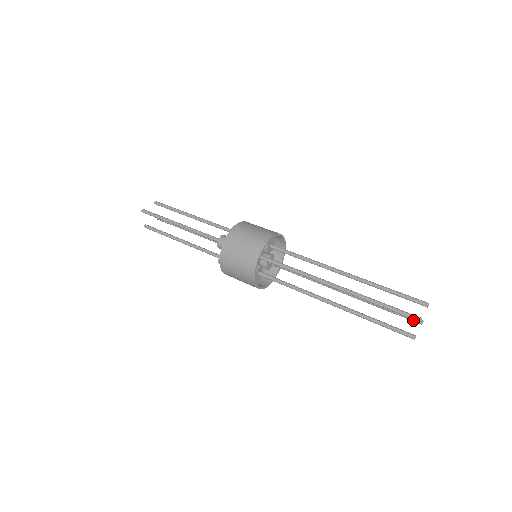
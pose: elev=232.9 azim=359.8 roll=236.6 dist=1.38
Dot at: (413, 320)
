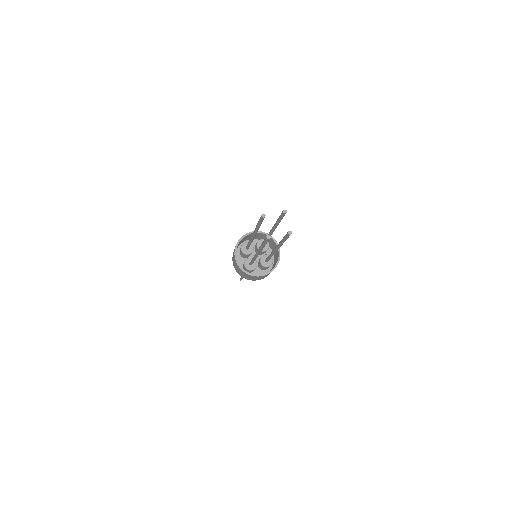
Dot at: (286, 235)
